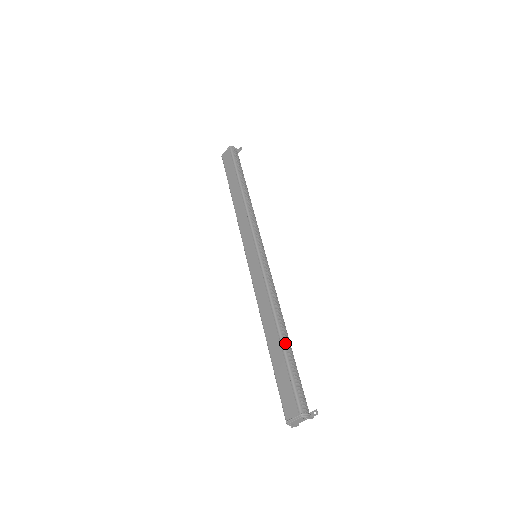
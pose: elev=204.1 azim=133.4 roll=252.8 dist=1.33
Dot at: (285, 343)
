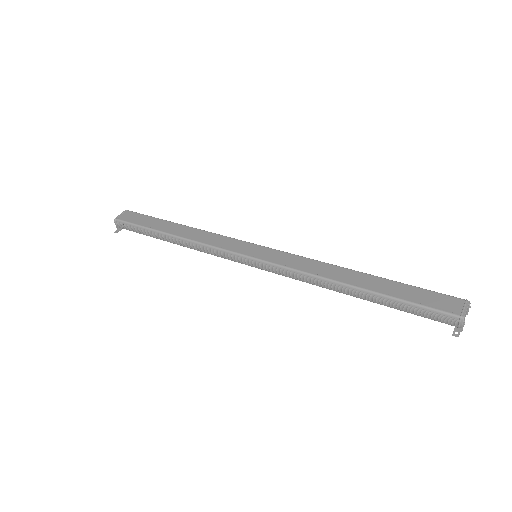
Dot at: (379, 278)
